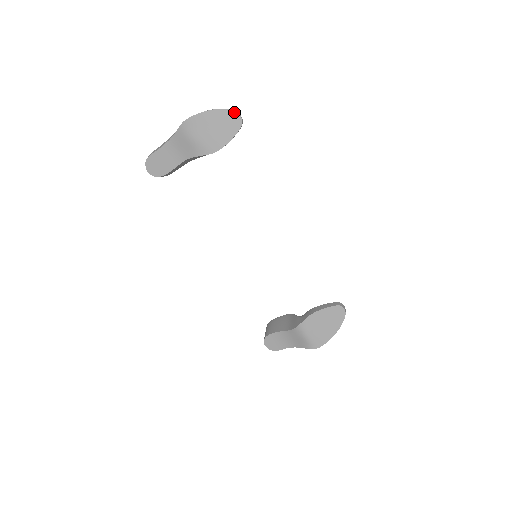
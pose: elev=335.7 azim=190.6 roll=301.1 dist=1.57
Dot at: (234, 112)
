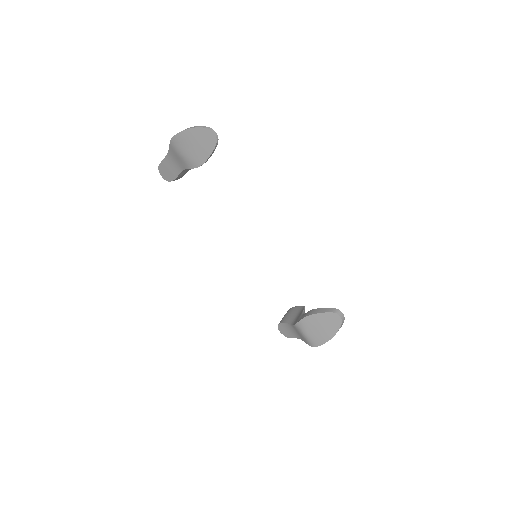
Dot at: (208, 130)
